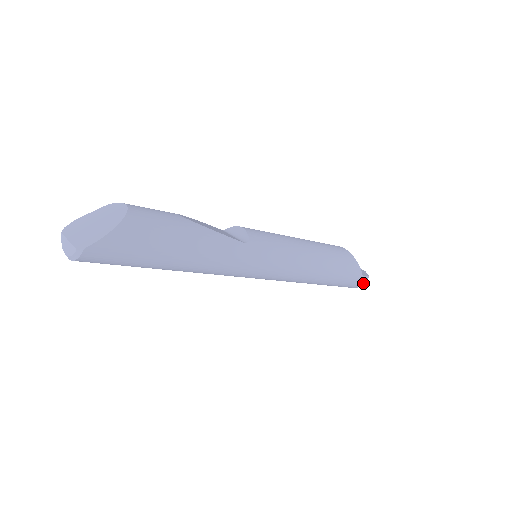
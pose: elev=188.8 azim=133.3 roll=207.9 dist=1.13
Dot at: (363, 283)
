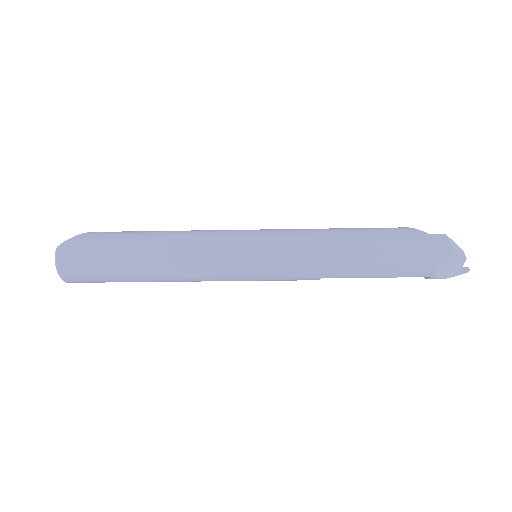
Dot at: (446, 245)
